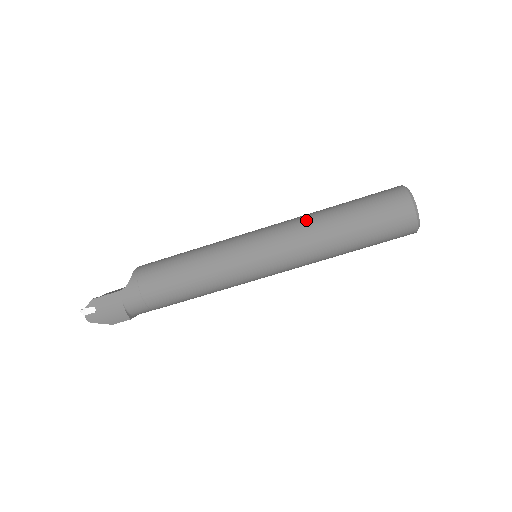
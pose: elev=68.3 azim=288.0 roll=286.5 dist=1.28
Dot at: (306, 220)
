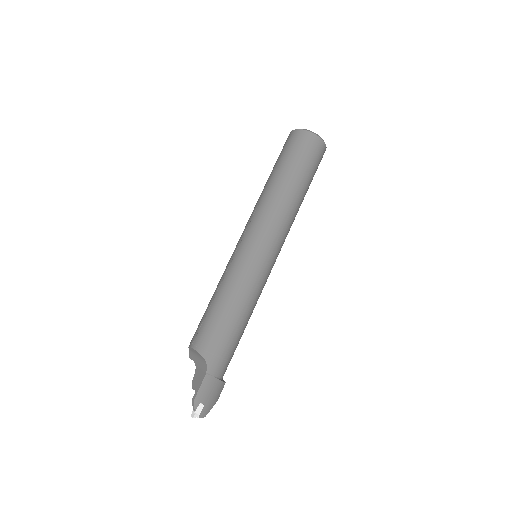
Dot at: (270, 202)
